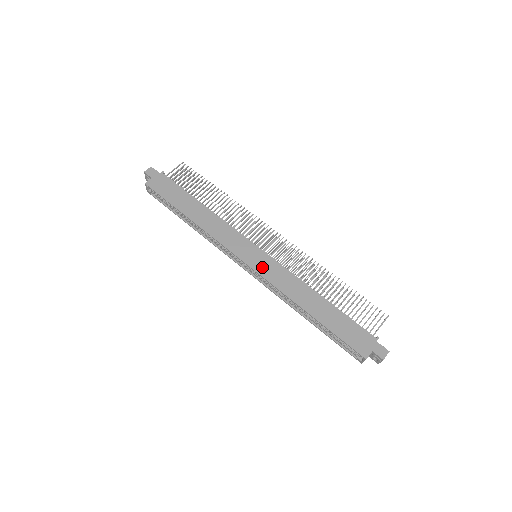
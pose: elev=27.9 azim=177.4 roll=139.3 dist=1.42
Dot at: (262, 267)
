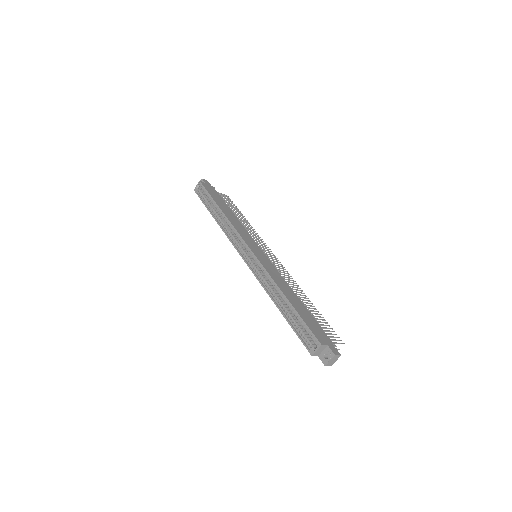
Dot at: (261, 258)
